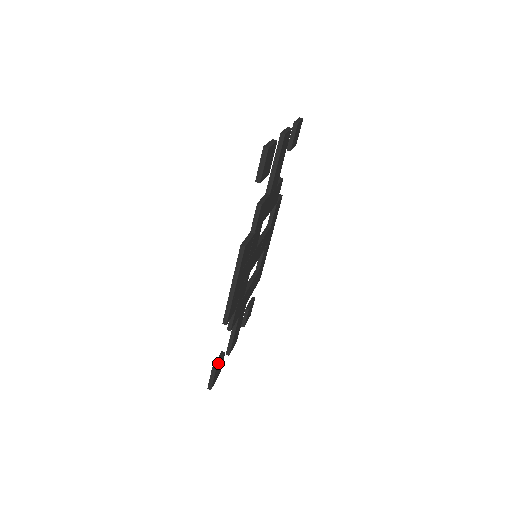
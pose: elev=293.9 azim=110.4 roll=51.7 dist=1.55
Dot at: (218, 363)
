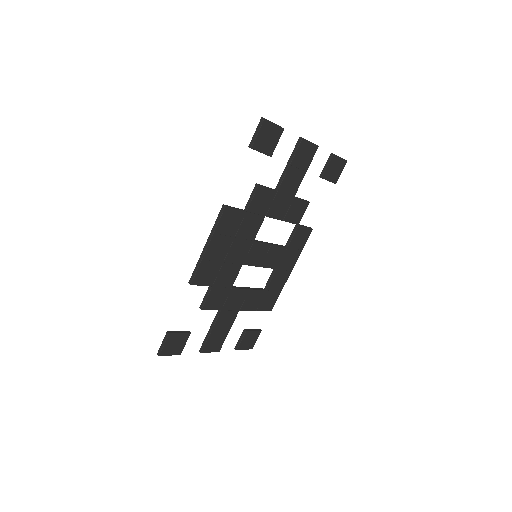
Dot at: (176, 332)
